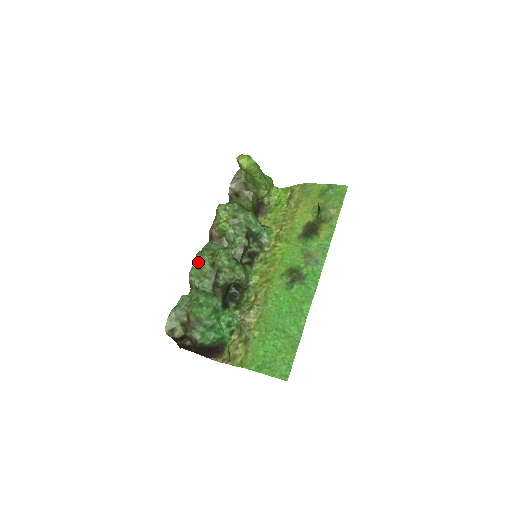
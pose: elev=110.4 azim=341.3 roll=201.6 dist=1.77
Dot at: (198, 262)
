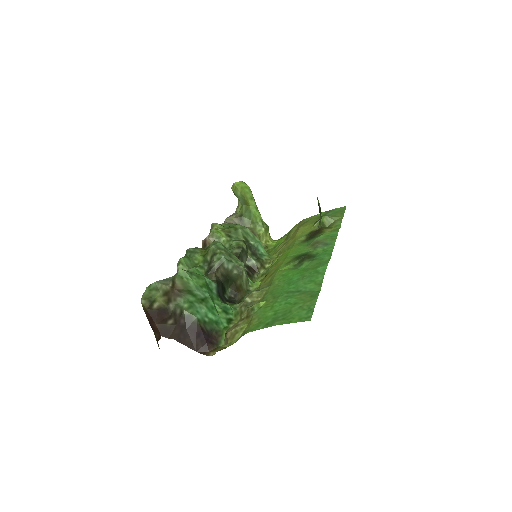
Dot at: (189, 254)
